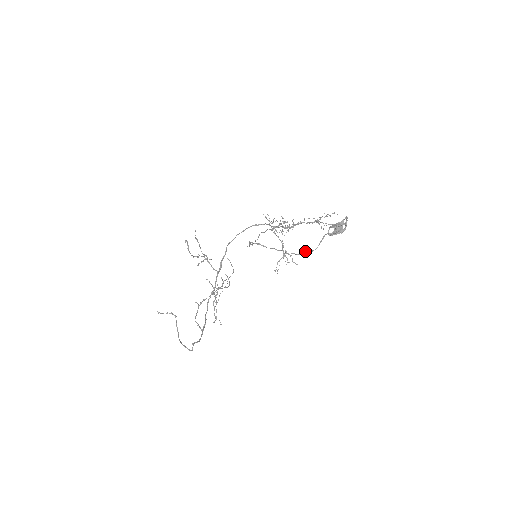
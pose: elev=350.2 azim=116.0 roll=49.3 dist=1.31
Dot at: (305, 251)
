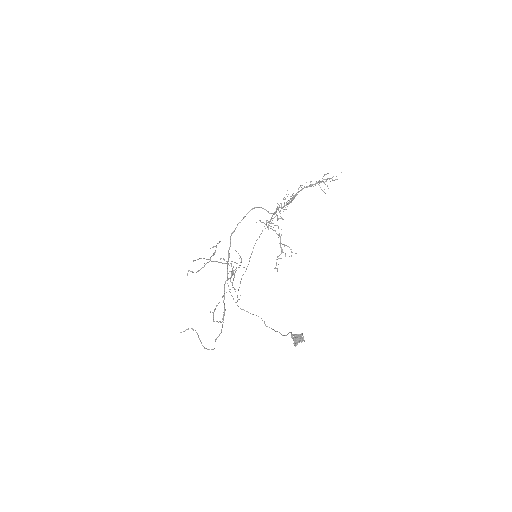
Dot at: occluded
